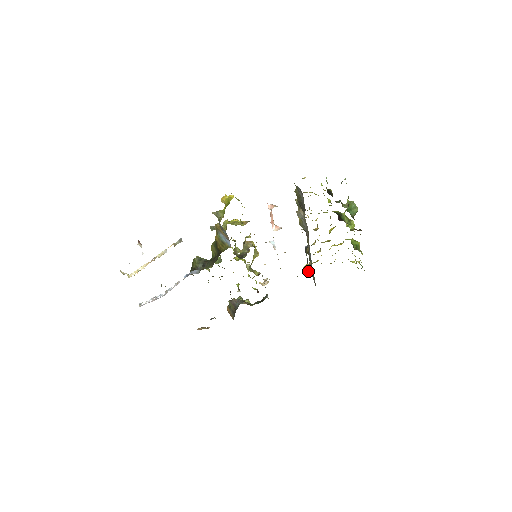
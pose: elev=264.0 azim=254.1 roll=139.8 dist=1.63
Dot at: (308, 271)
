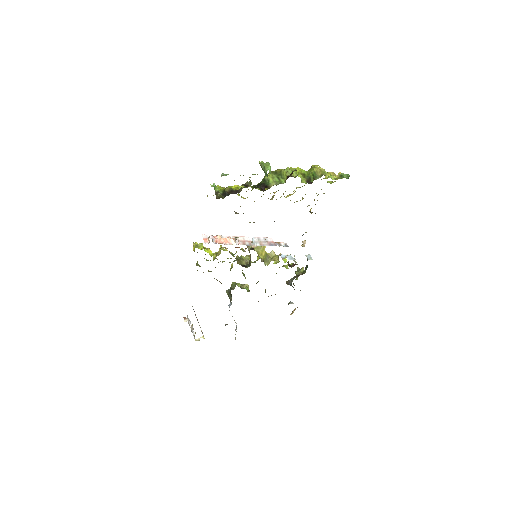
Dot at: occluded
